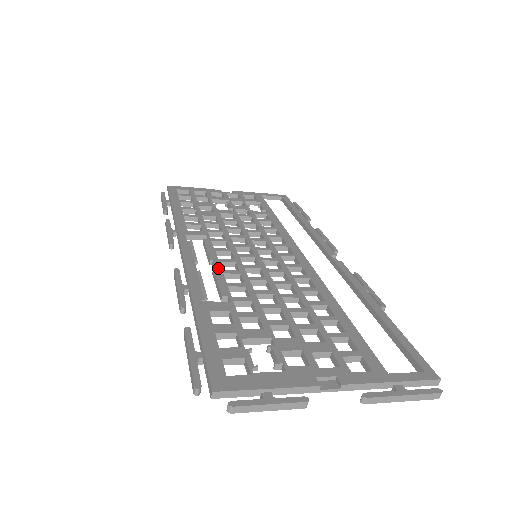
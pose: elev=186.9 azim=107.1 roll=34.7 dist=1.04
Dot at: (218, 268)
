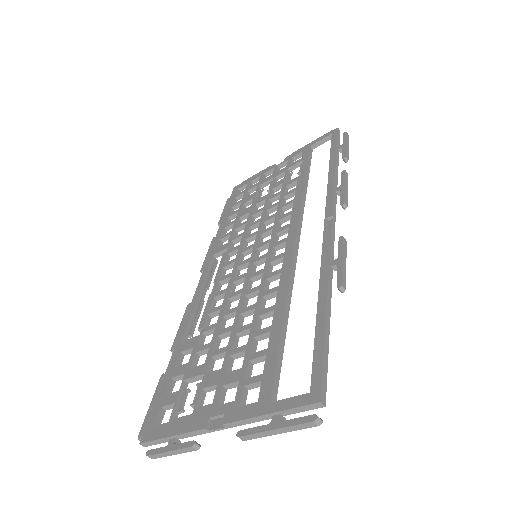
Dot at: (213, 292)
